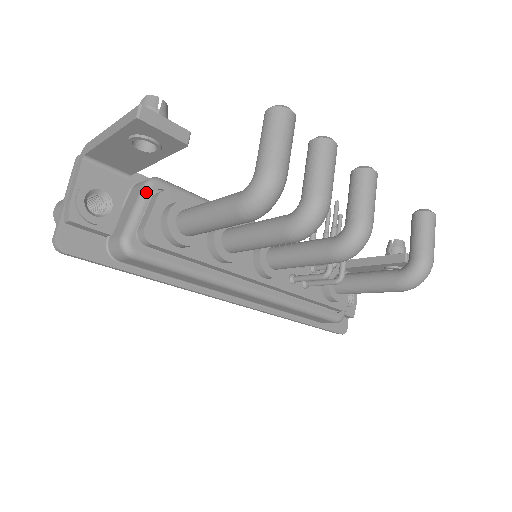
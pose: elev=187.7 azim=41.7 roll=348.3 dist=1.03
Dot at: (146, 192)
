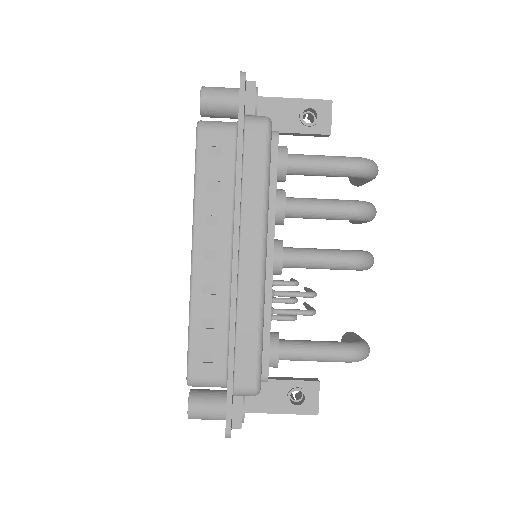
Dot at: occluded
